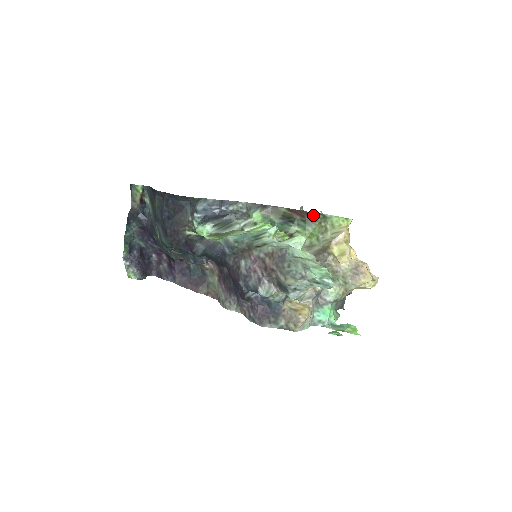
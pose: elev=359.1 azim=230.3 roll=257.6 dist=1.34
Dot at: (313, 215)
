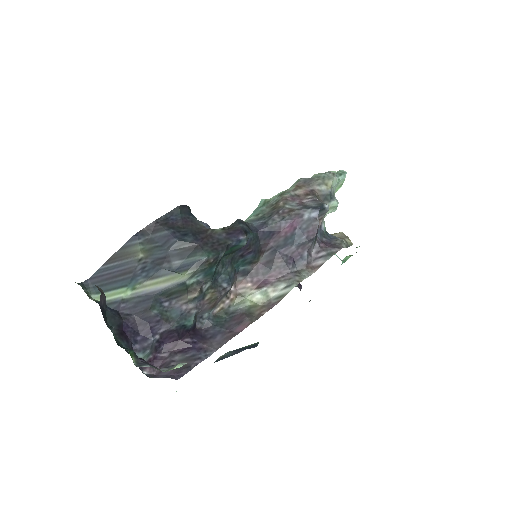
Dot at: occluded
